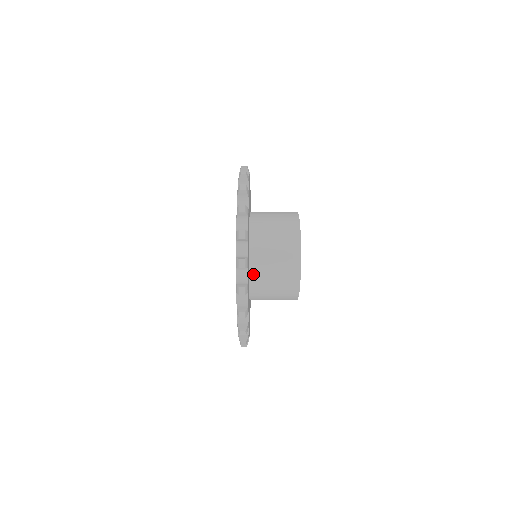
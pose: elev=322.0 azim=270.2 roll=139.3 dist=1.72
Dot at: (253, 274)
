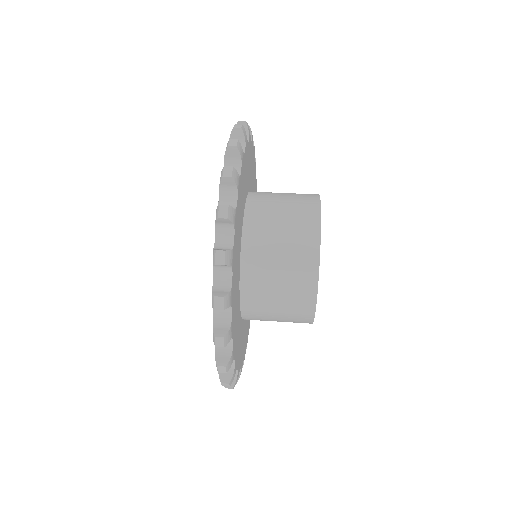
Dot at: (247, 242)
